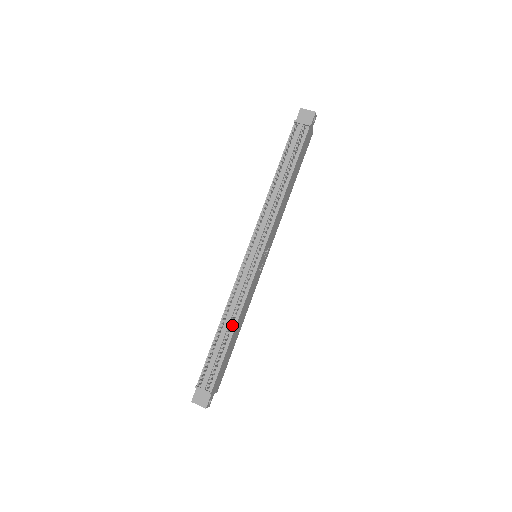
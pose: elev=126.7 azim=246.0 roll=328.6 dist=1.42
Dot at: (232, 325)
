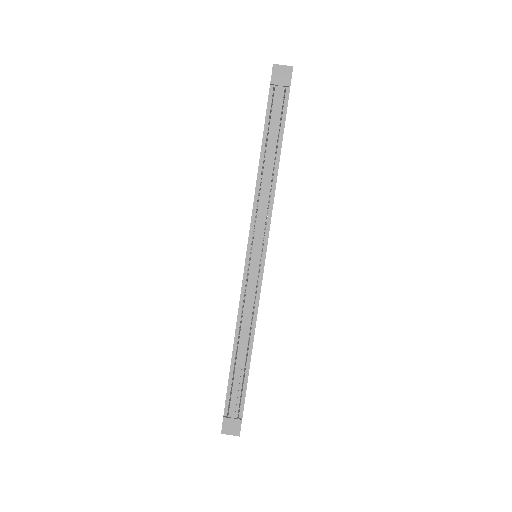
Dot at: (248, 342)
